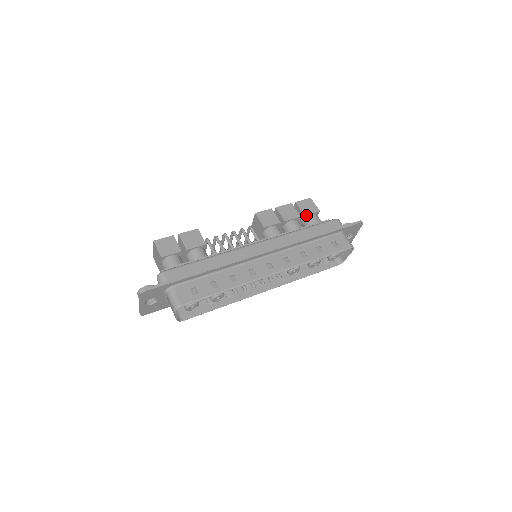
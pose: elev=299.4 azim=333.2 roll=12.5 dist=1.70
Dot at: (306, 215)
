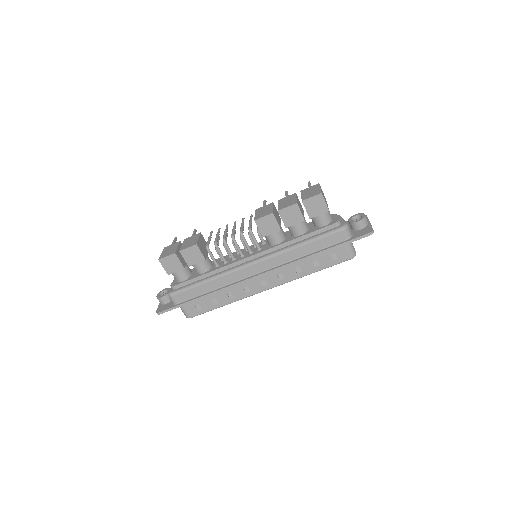
Dot at: (312, 217)
